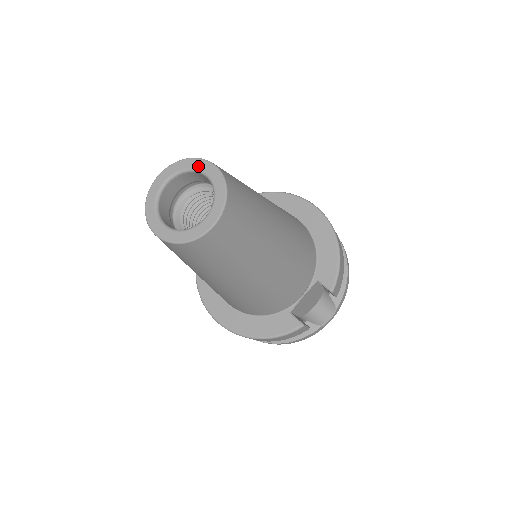
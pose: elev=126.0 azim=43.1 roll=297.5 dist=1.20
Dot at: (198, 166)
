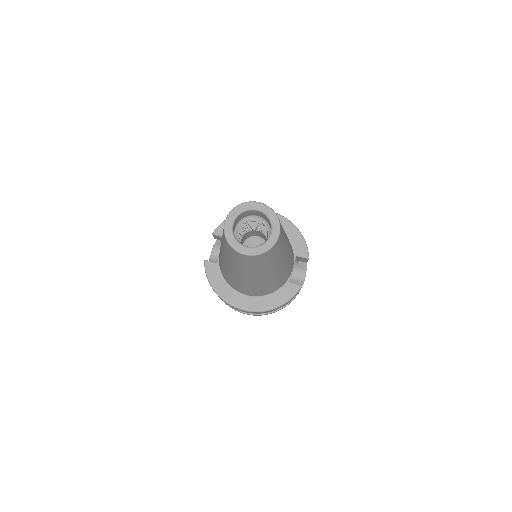
Dot at: (250, 206)
